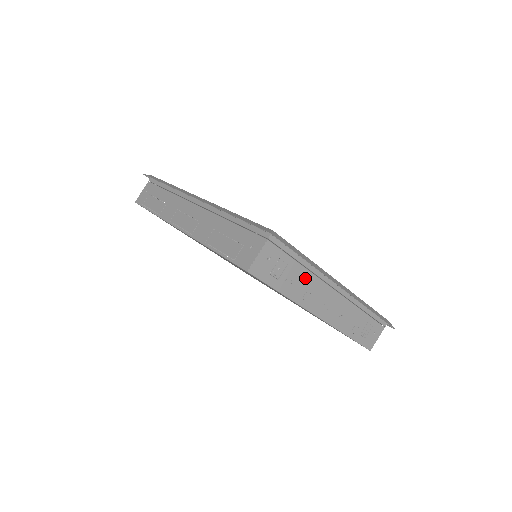
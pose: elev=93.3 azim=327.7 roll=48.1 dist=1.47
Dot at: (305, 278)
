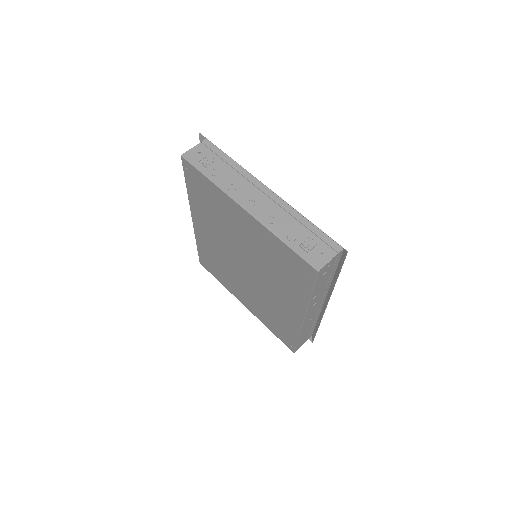
Dot at: (231, 174)
